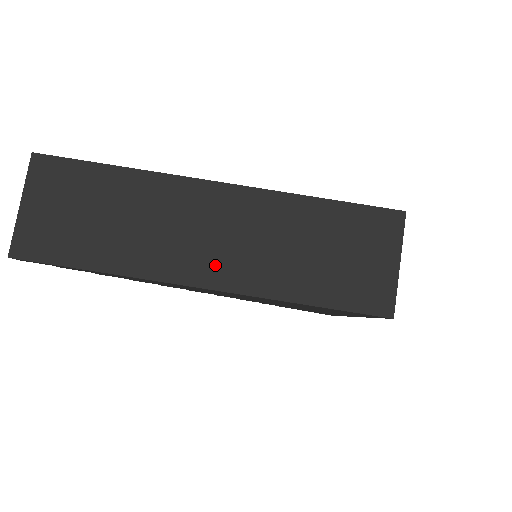
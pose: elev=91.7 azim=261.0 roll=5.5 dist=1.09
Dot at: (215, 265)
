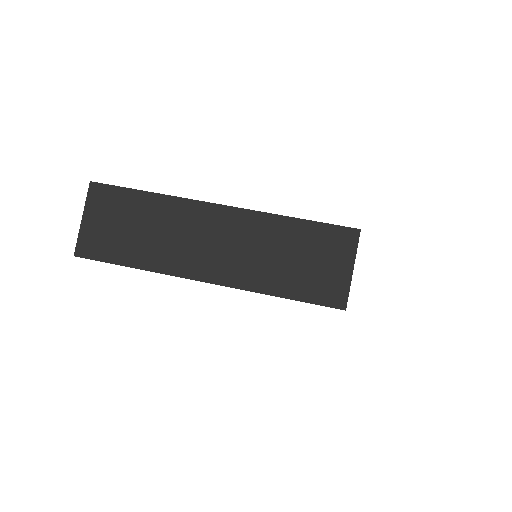
Dot at: (216, 266)
